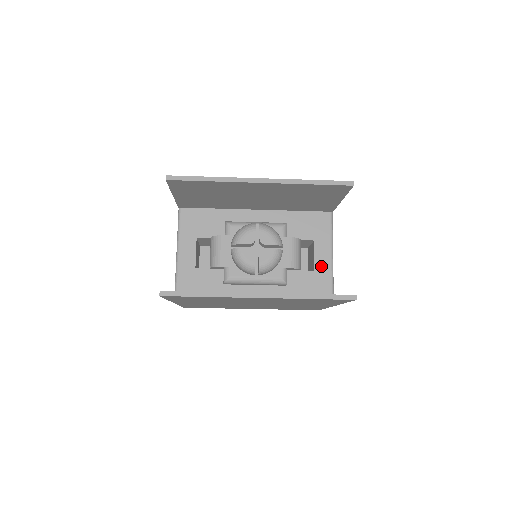
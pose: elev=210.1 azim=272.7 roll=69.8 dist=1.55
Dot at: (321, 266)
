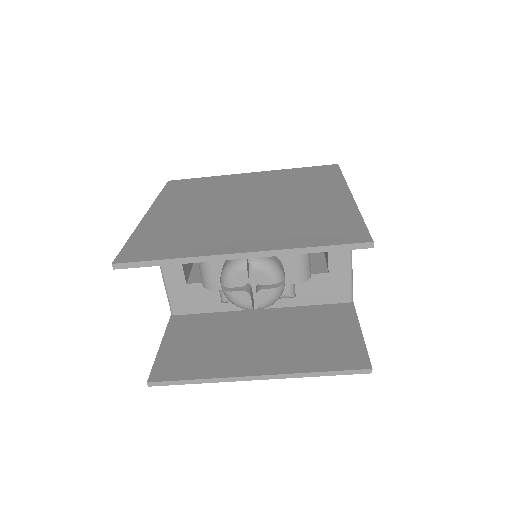
Dot at: (337, 267)
